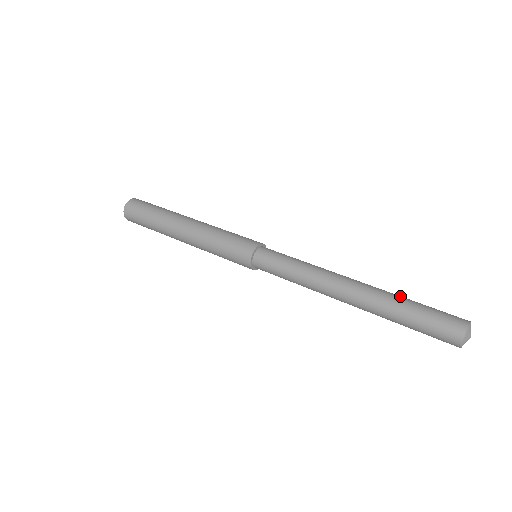
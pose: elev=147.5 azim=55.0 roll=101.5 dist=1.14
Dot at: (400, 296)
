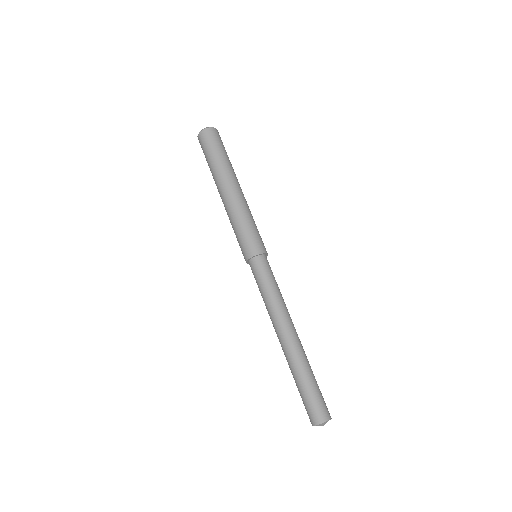
Dot at: occluded
